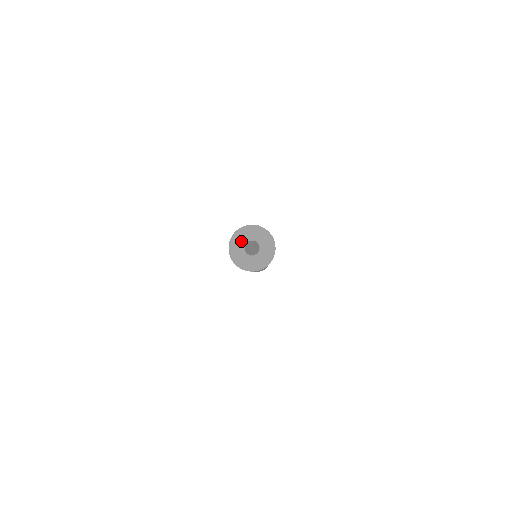
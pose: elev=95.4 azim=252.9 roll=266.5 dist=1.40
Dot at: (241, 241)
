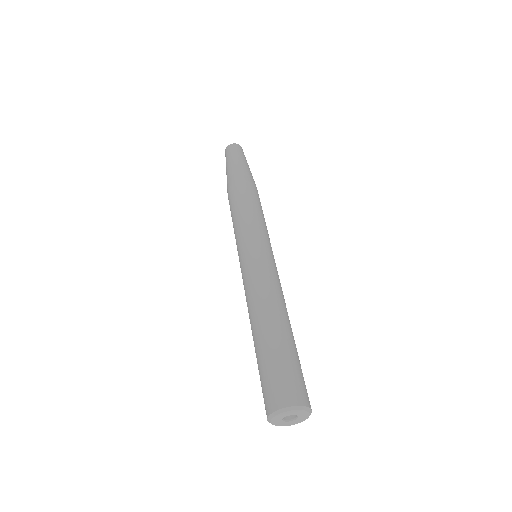
Dot at: (290, 414)
